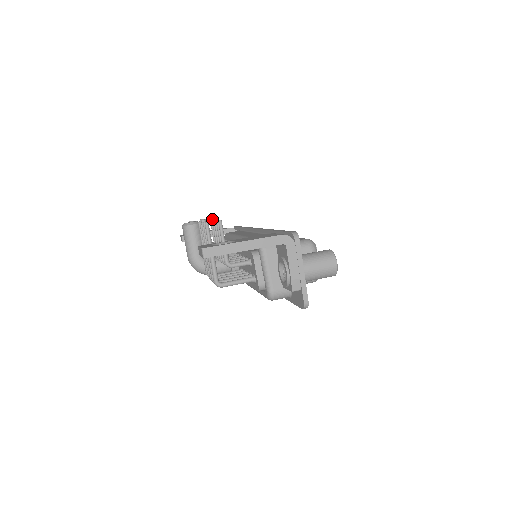
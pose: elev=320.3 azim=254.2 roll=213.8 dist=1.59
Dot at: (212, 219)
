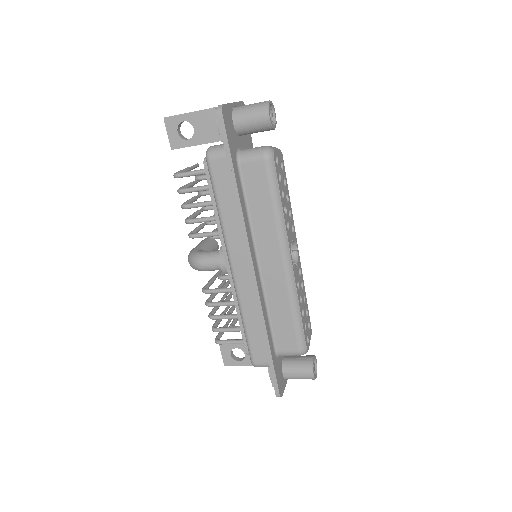
Dot at: occluded
